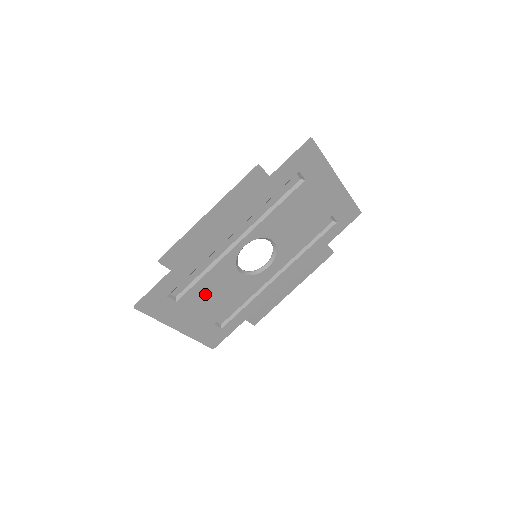
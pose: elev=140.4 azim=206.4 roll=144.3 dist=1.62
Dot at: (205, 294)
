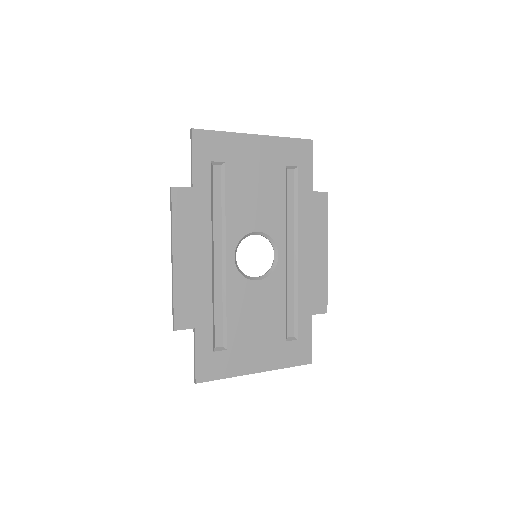
Dot at: (246, 323)
